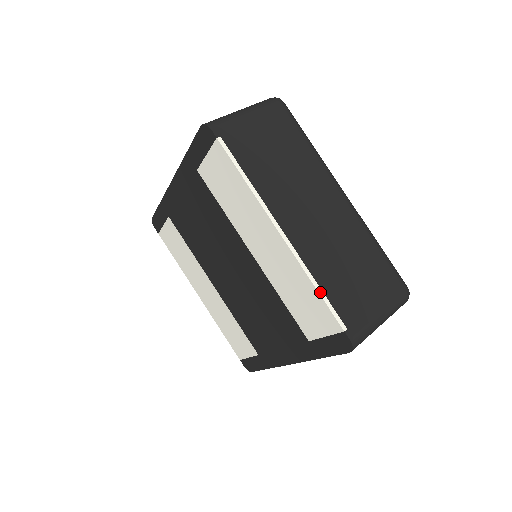
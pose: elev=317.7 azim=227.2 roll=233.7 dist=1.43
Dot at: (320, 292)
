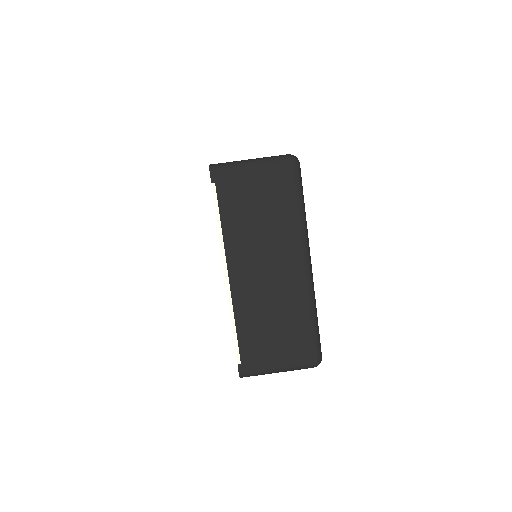
Dot at: (234, 330)
